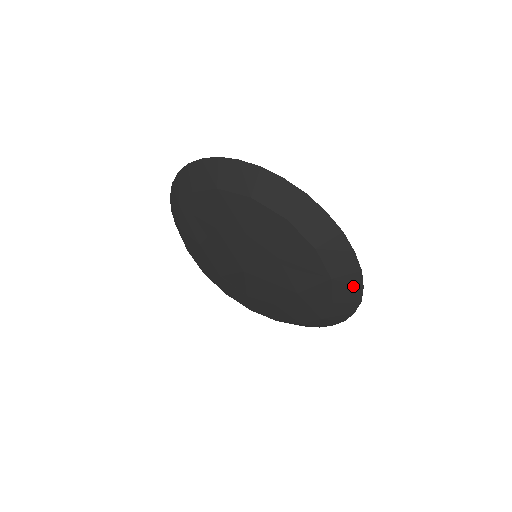
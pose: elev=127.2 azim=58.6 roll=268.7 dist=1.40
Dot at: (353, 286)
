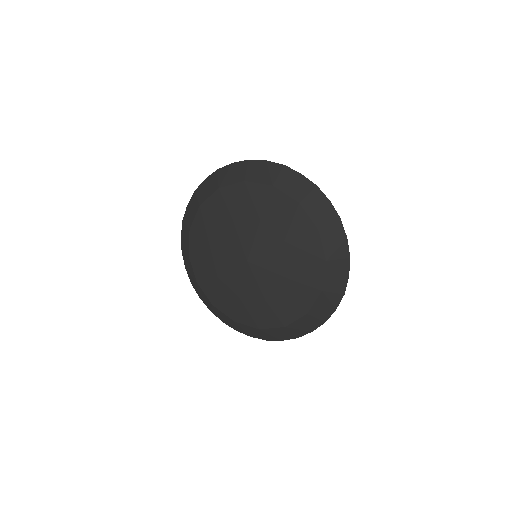
Dot at: (341, 273)
